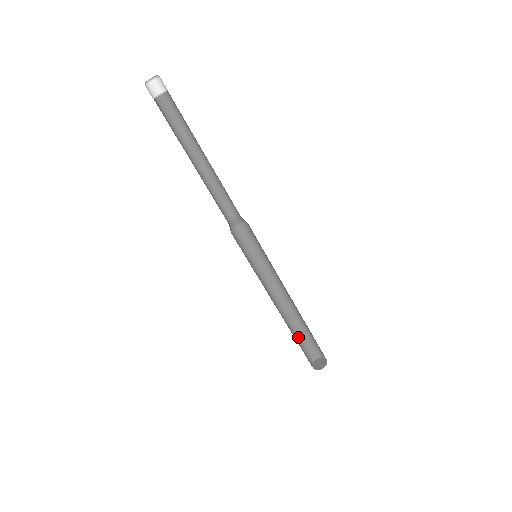
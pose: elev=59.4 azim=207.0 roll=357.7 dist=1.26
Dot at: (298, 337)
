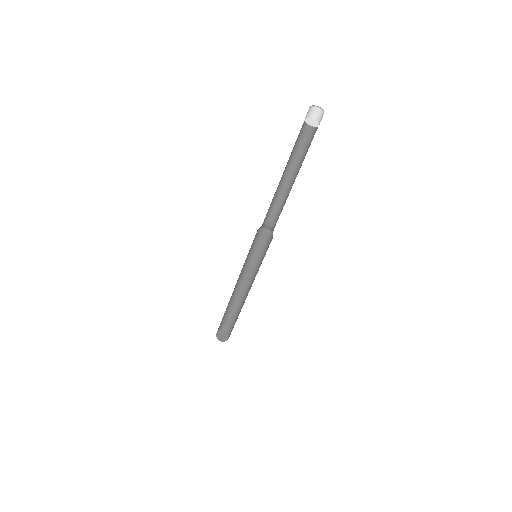
Dot at: (231, 312)
